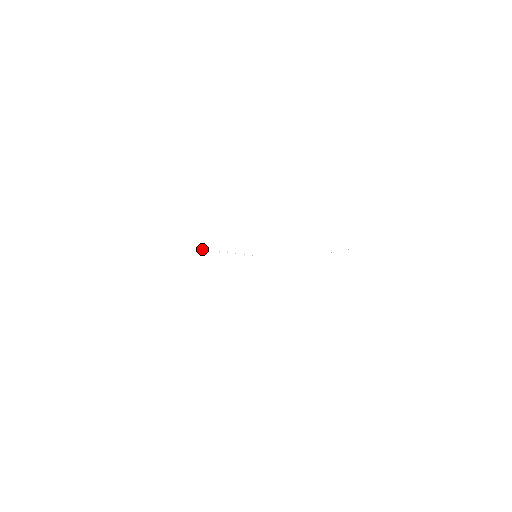
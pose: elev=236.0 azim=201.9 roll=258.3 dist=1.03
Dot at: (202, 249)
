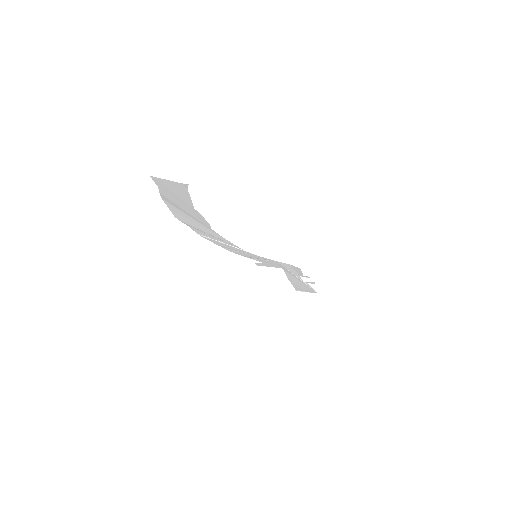
Dot at: (217, 241)
